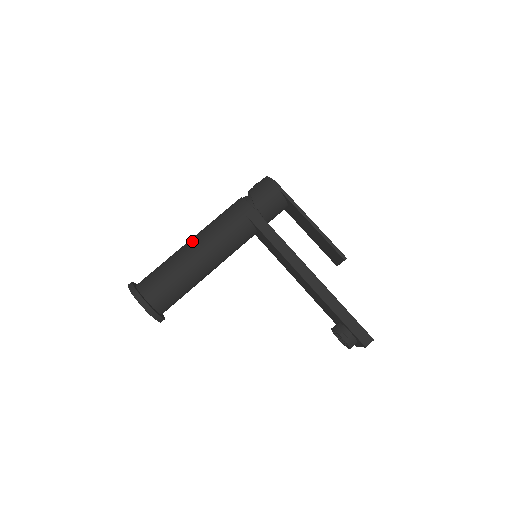
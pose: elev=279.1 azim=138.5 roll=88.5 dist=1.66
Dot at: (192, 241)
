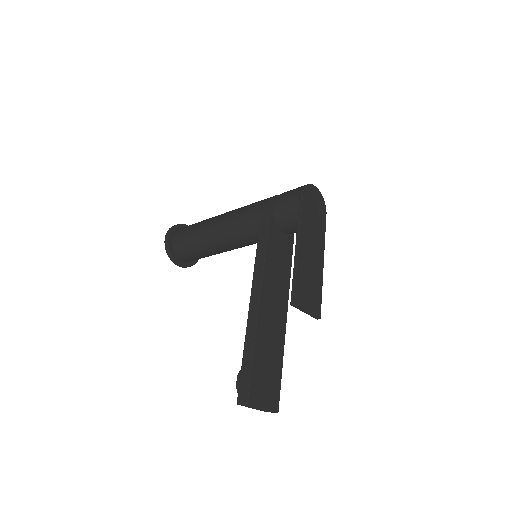
Dot at: (224, 213)
